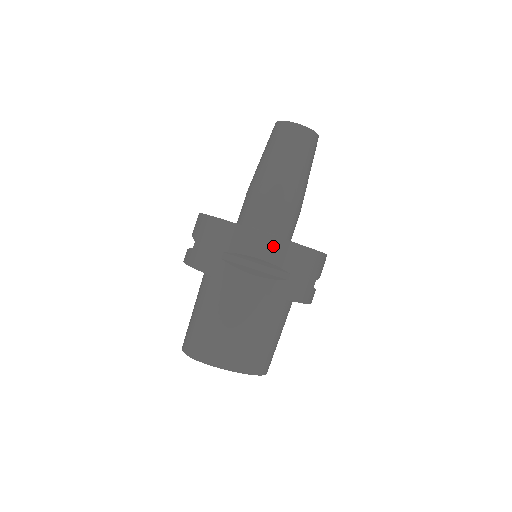
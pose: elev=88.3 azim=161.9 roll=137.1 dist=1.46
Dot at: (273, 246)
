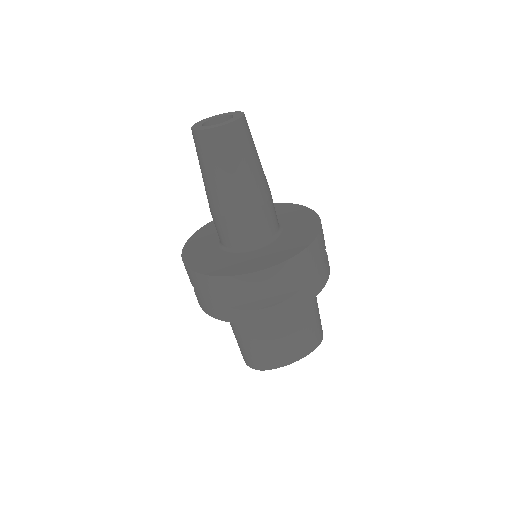
Dot at: (268, 278)
